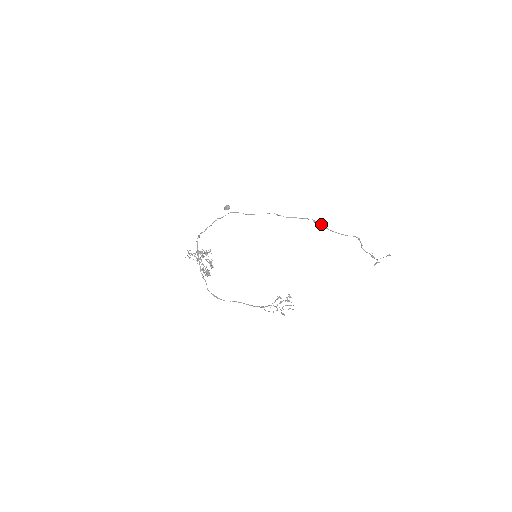
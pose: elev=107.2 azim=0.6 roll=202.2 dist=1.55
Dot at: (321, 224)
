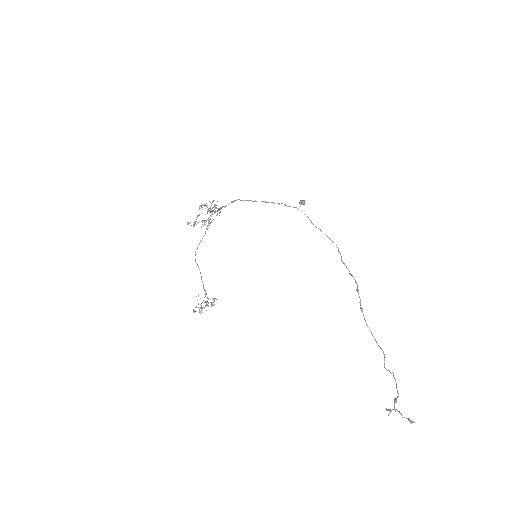
Dot at: occluded
